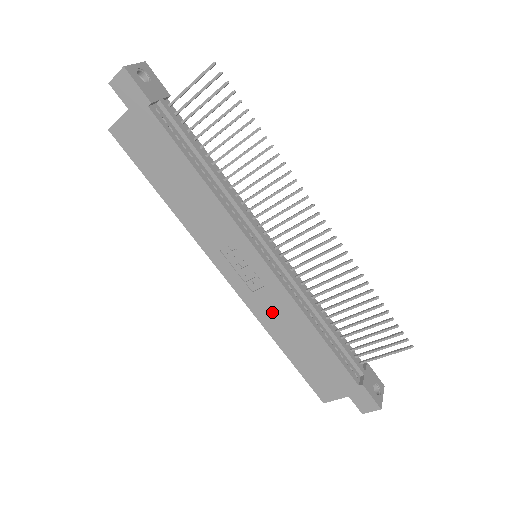
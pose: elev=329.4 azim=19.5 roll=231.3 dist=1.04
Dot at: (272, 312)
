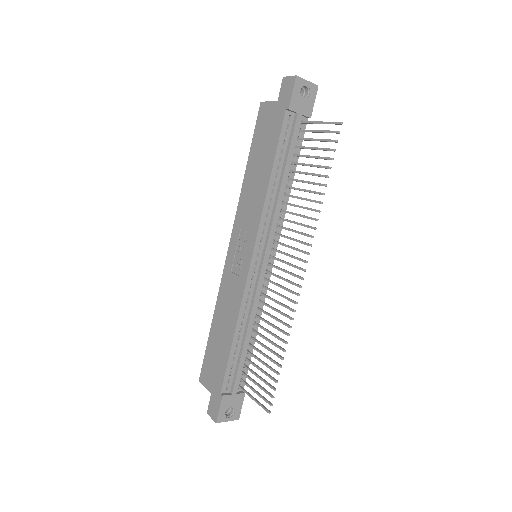
Dot at: (228, 295)
